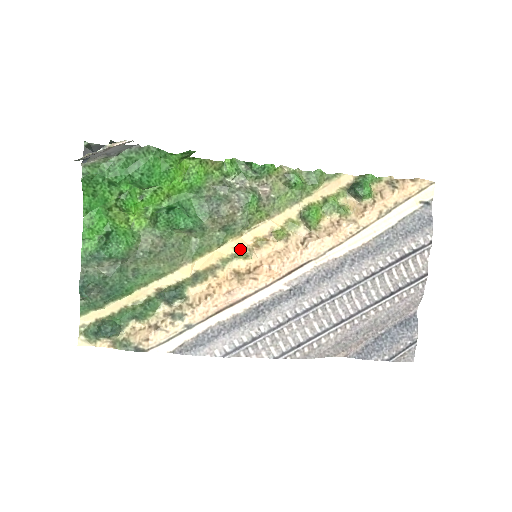
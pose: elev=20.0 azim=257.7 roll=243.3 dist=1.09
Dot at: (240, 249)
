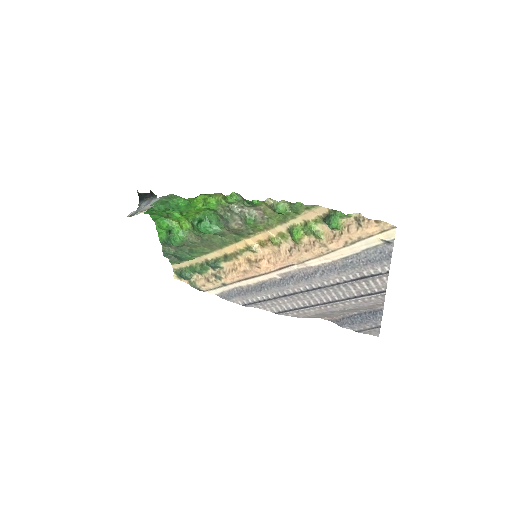
Dot at: (250, 246)
